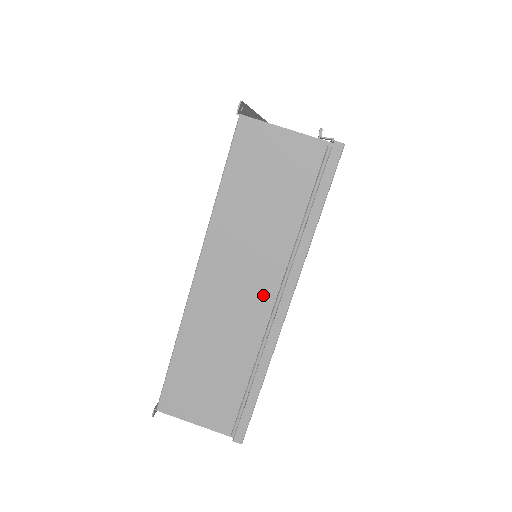
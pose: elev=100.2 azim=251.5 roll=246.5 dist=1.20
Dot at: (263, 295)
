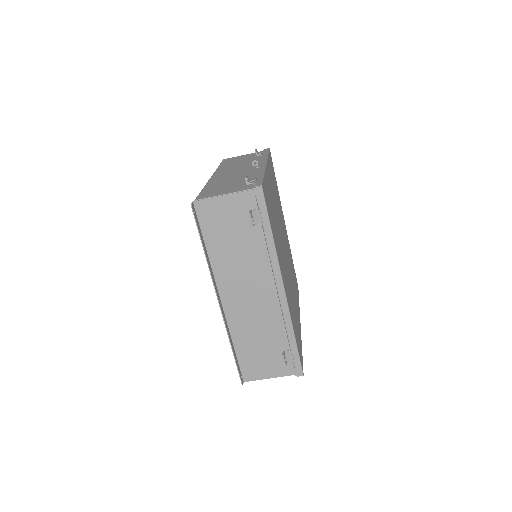
Dot at: occluded
